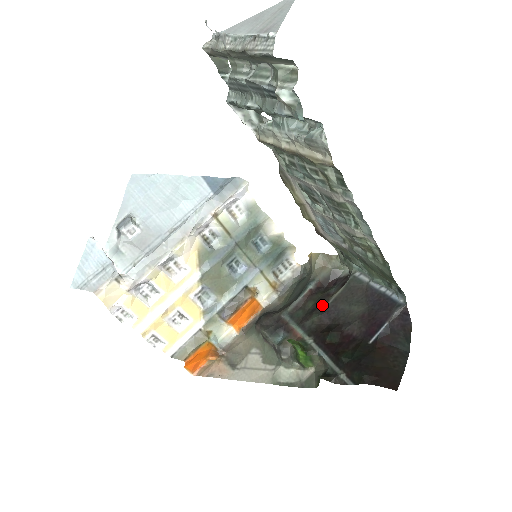
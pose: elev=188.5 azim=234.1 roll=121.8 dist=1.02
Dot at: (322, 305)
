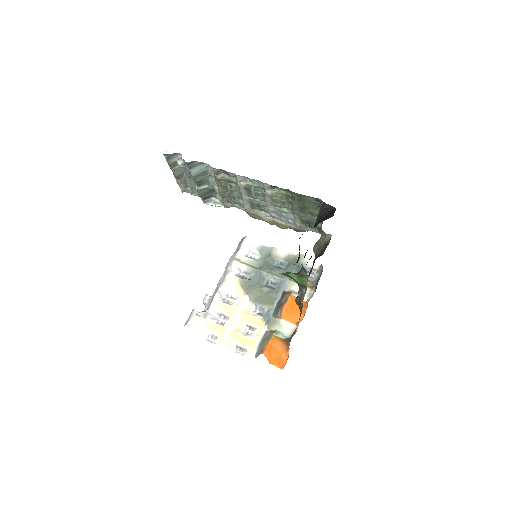
Dot at: occluded
